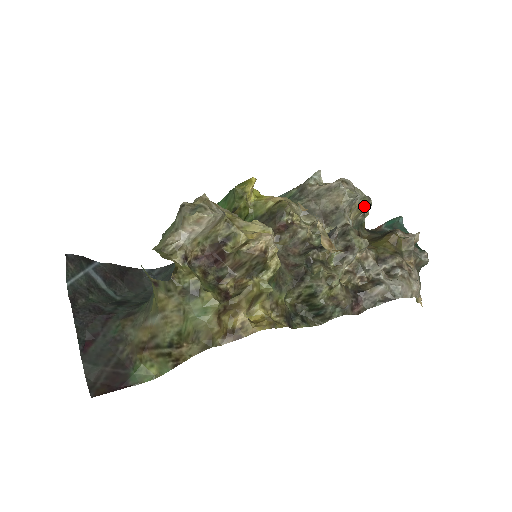
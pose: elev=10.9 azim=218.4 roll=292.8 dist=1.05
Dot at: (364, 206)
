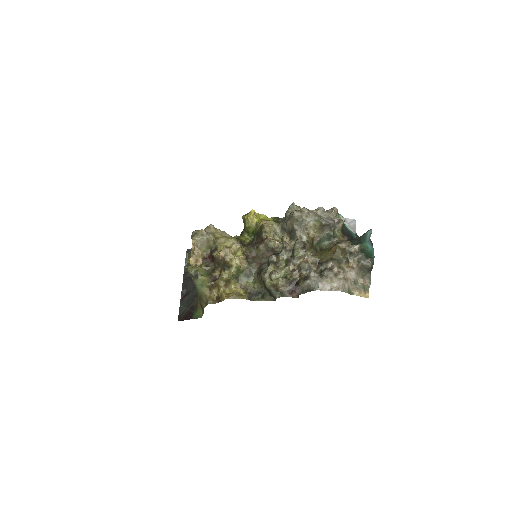
Dot at: (320, 225)
